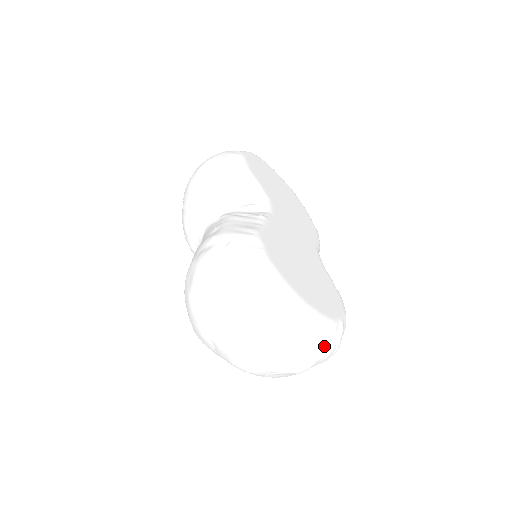
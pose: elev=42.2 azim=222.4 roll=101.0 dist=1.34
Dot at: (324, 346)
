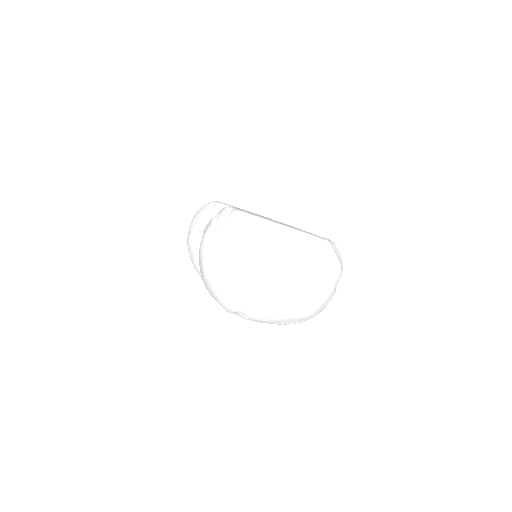
Dot at: (318, 254)
